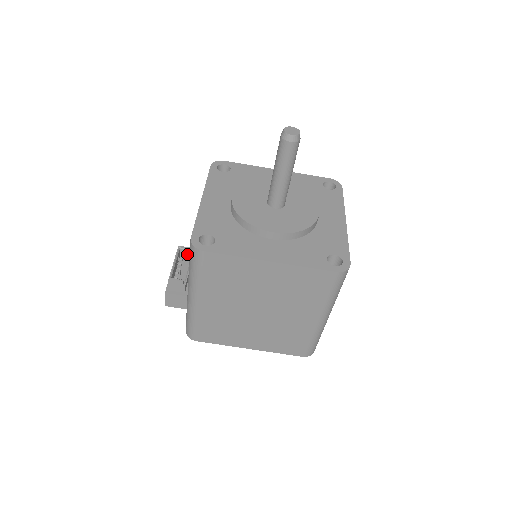
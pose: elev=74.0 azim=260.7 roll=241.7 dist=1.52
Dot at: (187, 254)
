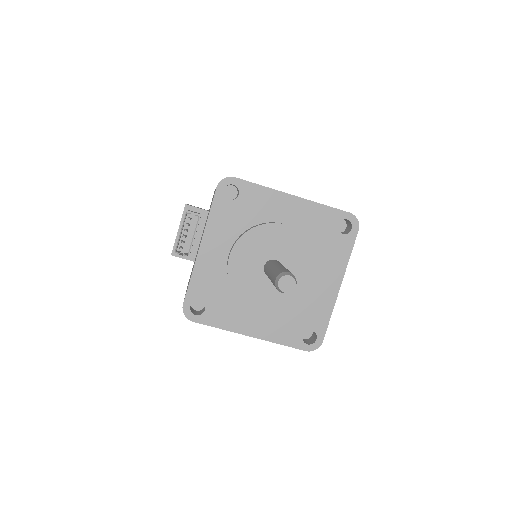
Dot at: occluded
